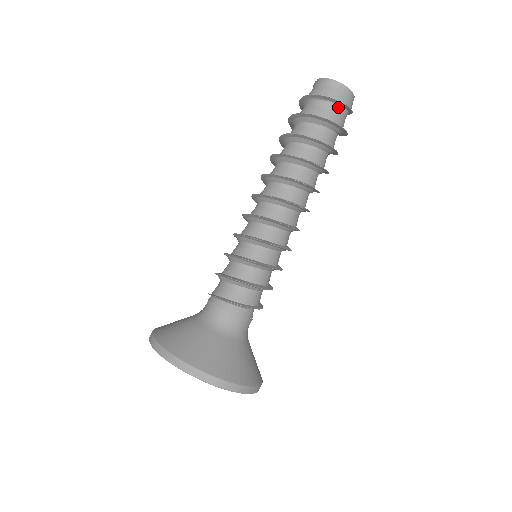
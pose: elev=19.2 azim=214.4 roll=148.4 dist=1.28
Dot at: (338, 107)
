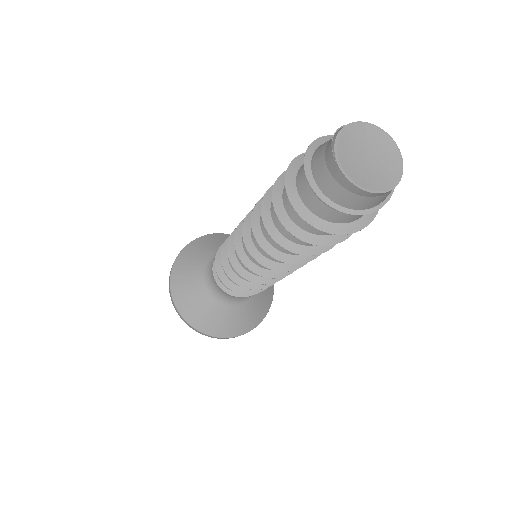
Dot at: (352, 209)
